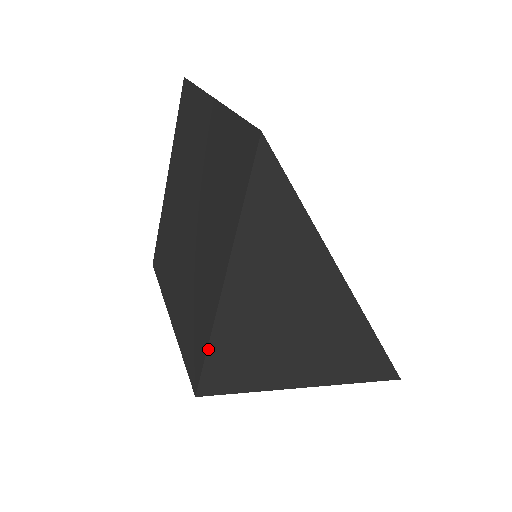
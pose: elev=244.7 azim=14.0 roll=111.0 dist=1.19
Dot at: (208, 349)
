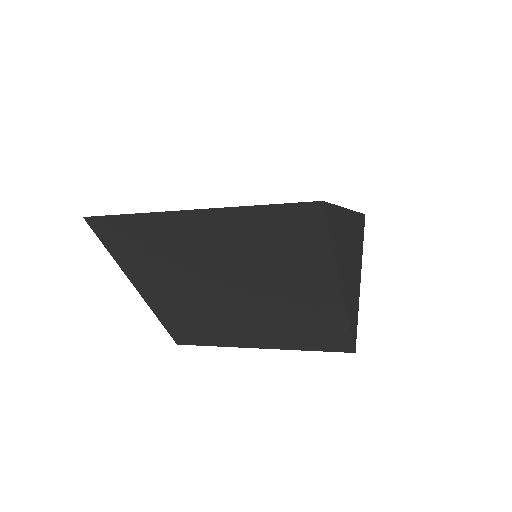
Dot at: (350, 327)
